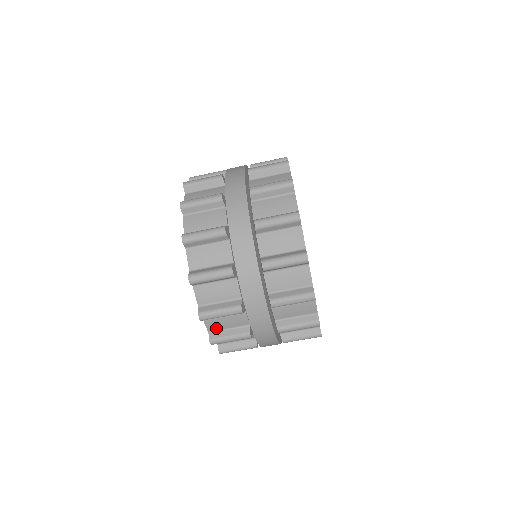
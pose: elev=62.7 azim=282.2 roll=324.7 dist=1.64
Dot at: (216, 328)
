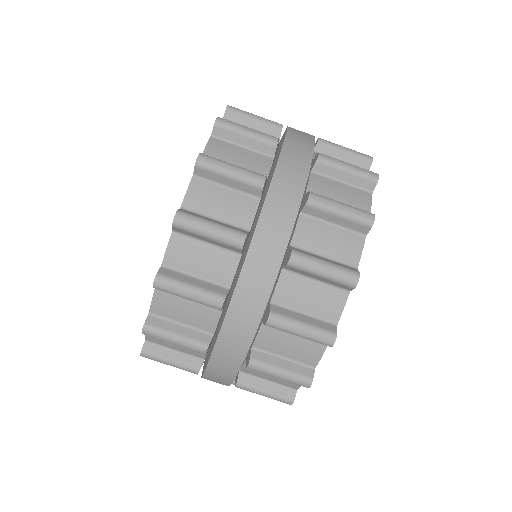
Dot at: (164, 313)
